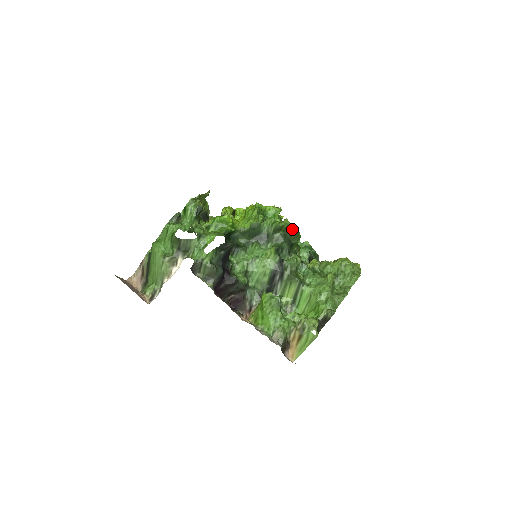
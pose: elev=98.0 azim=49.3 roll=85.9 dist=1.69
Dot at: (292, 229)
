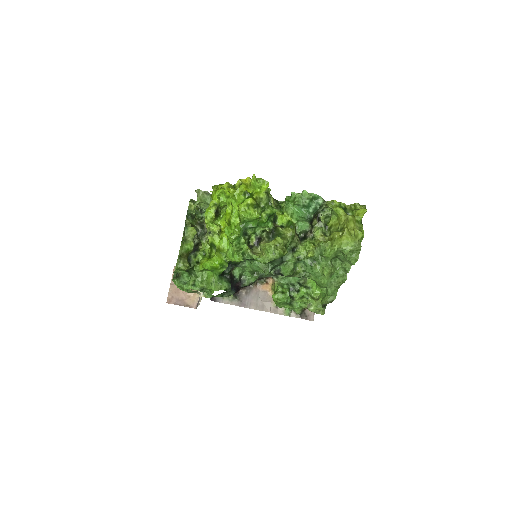
Dot at: (275, 259)
